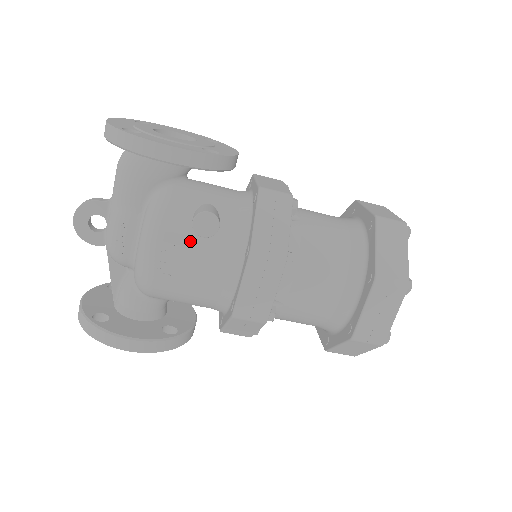
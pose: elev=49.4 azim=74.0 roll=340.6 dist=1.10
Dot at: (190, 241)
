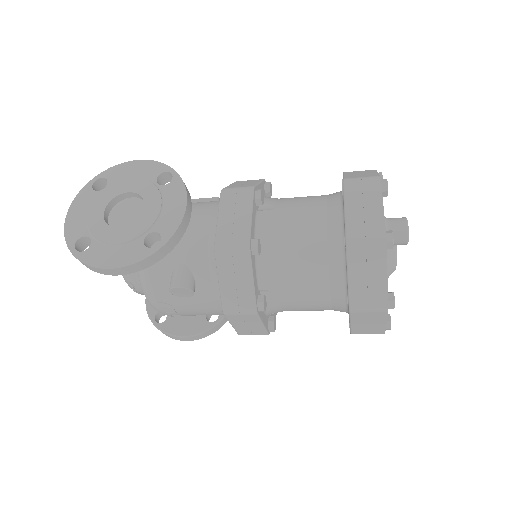
Dot at: (178, 299)
